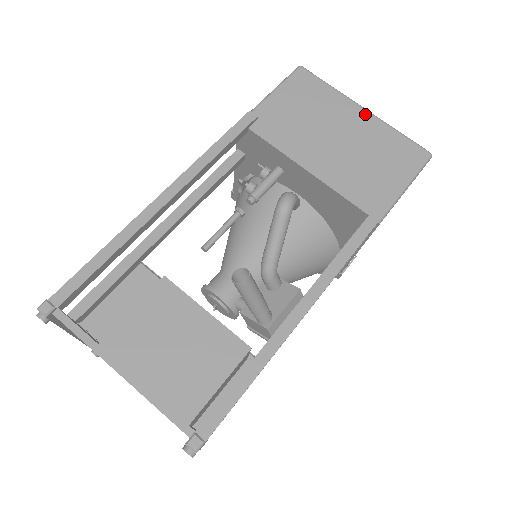
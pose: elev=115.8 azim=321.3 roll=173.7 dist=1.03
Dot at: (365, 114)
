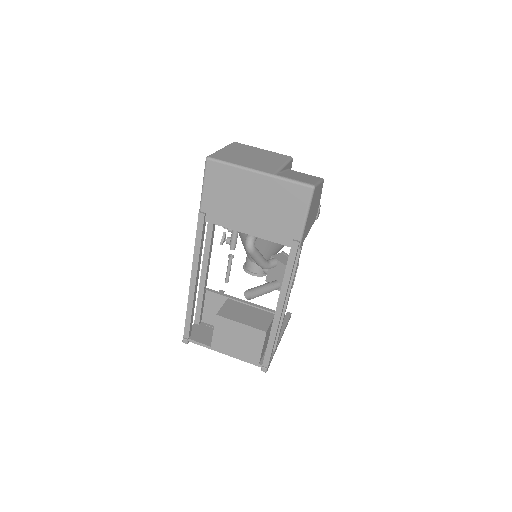
Dot at: (261, 178)
